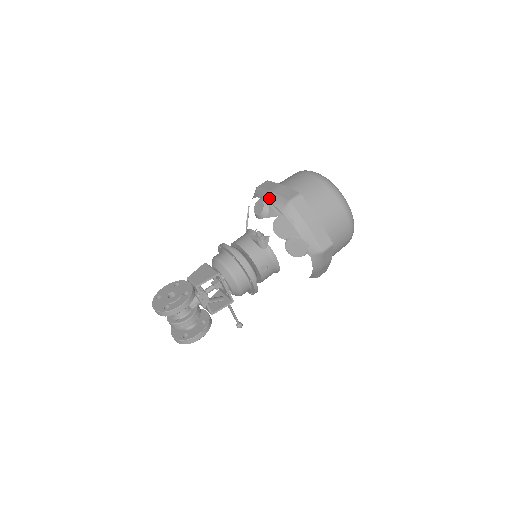
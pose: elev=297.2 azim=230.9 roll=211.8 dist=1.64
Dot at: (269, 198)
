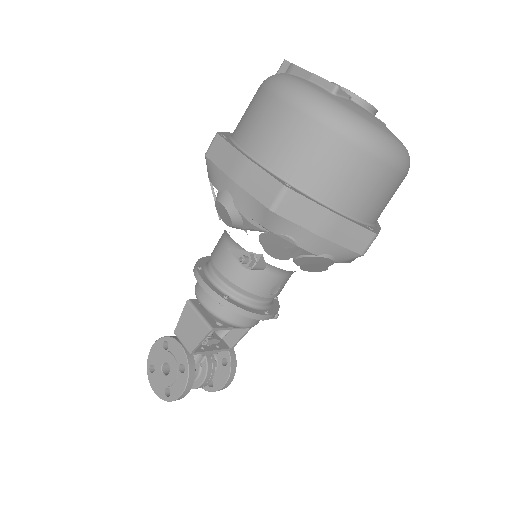
Dot at: (233, 198)
